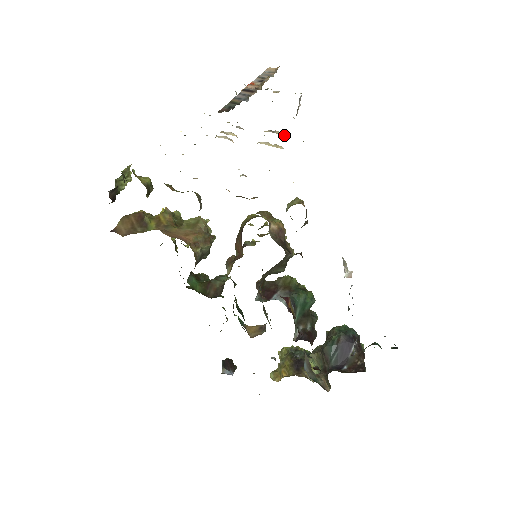
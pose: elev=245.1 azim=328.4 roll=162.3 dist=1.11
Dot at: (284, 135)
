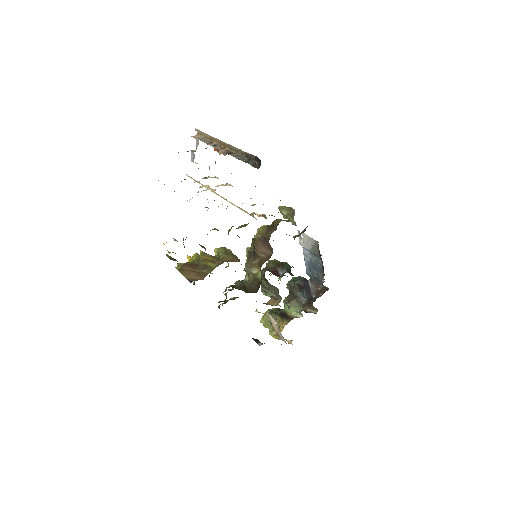
Dot at: occluded
